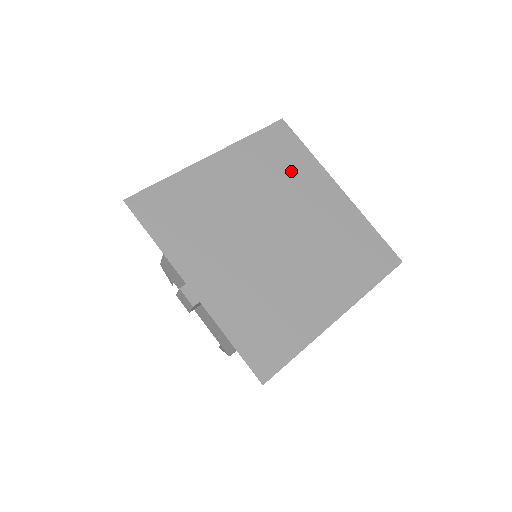
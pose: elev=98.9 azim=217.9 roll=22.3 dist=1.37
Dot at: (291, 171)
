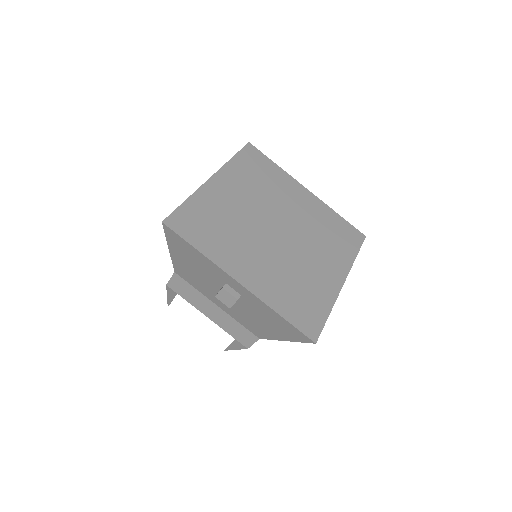
Dot at: (271, 181)
